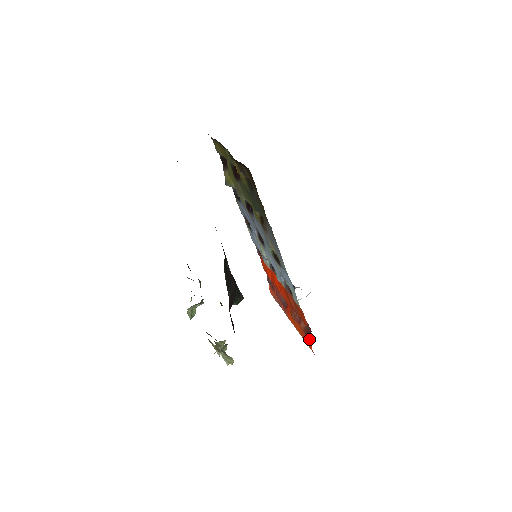
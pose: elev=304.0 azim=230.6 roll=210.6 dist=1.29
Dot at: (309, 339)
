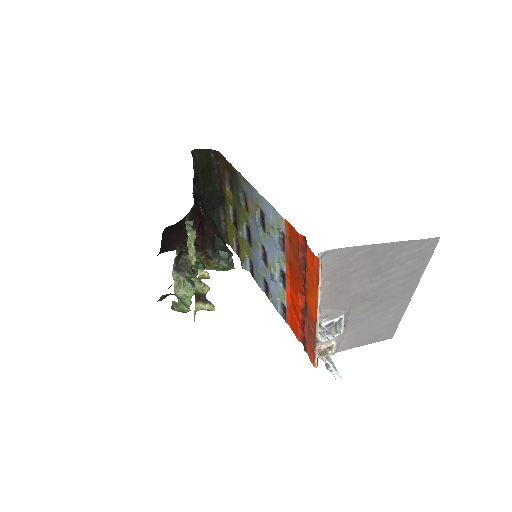
Dot at: (308, 250)
